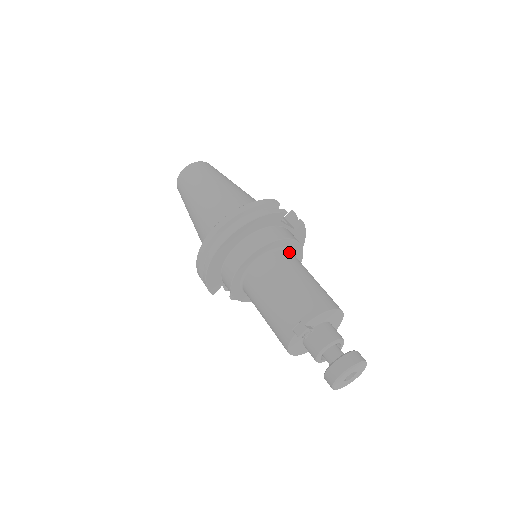
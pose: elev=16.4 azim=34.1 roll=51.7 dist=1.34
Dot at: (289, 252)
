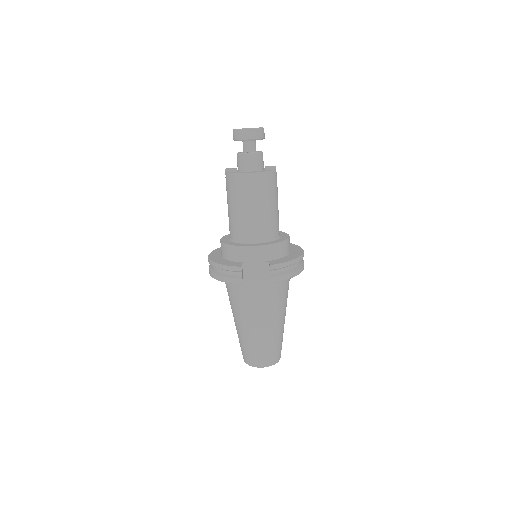
Dot at: occluded
